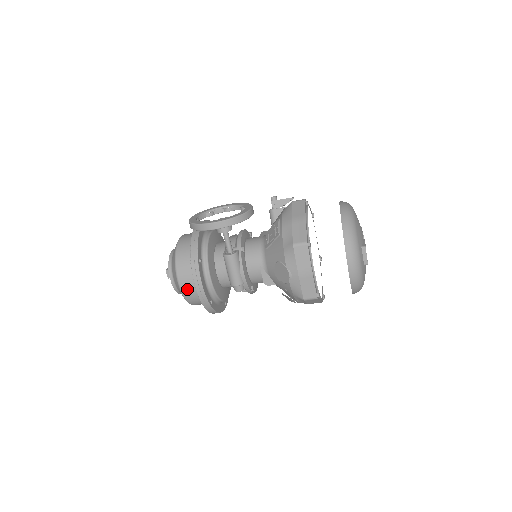
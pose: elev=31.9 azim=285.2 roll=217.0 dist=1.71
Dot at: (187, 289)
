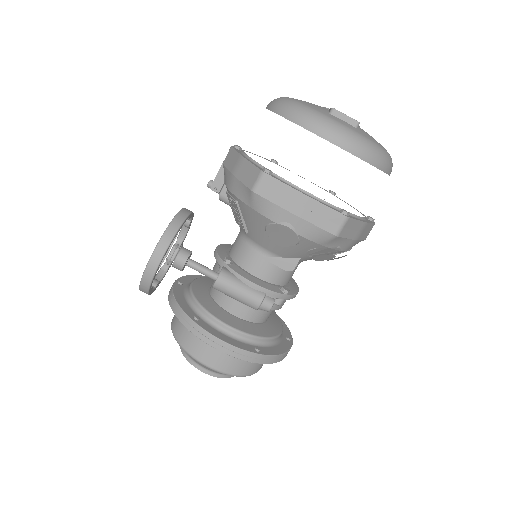
Dot at: (220, 363)
